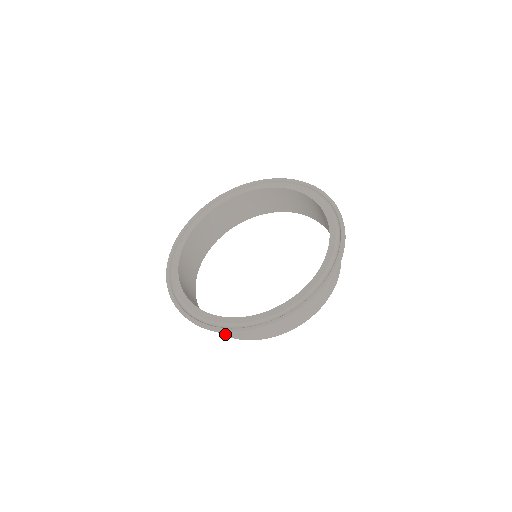
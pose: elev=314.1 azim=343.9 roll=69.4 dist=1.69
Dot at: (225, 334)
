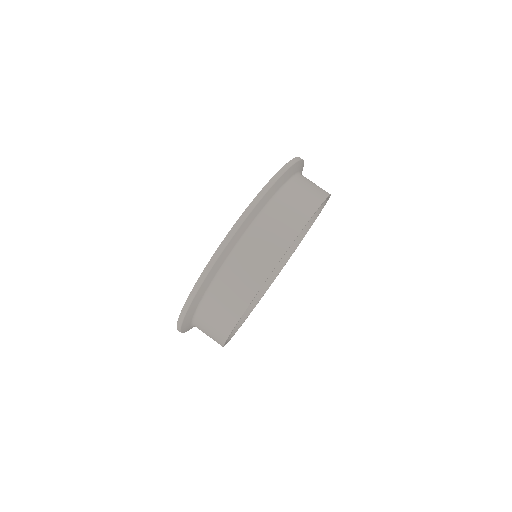
Dot at: (219, 342)
